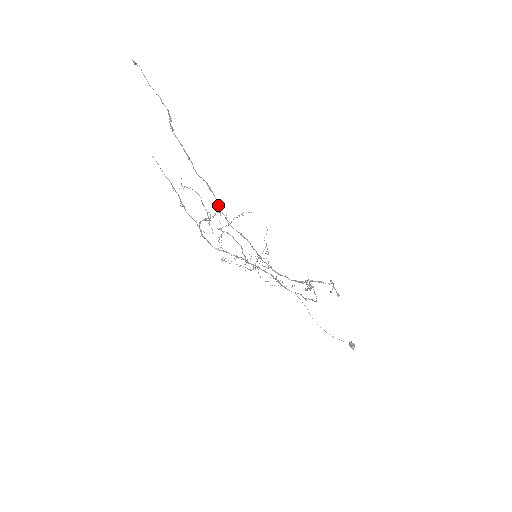
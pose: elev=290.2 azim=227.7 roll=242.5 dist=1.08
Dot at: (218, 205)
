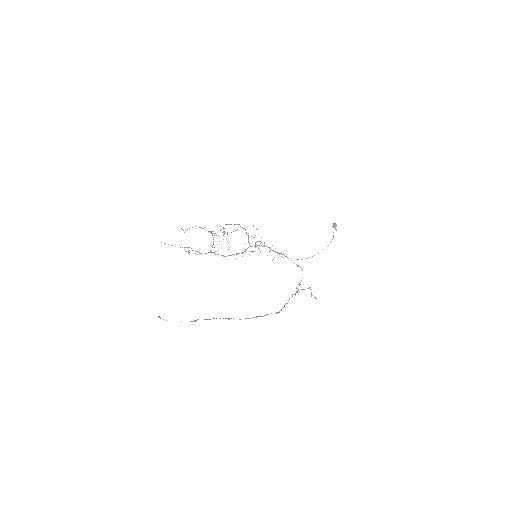
Dot at: occluded
